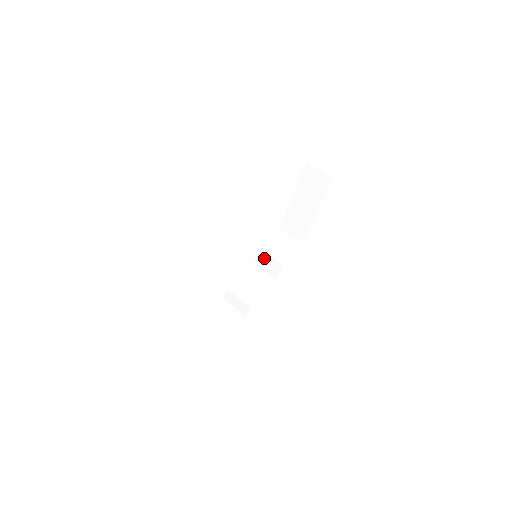
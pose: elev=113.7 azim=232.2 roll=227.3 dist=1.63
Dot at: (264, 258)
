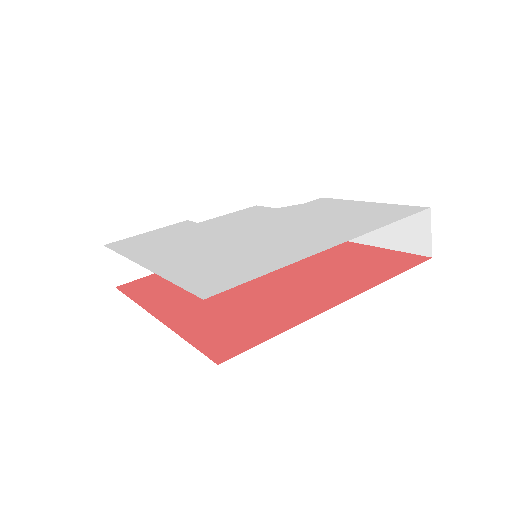
Dot at: occluded
